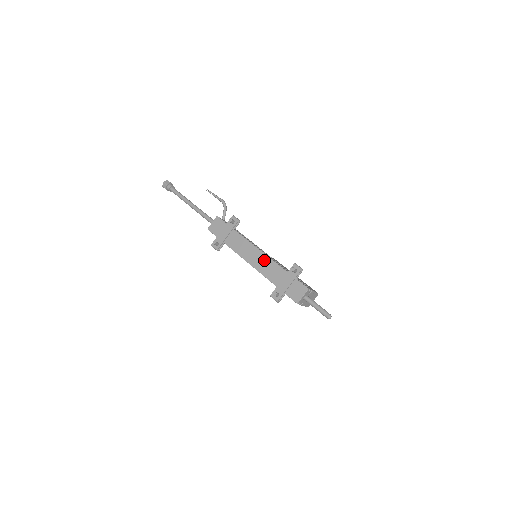
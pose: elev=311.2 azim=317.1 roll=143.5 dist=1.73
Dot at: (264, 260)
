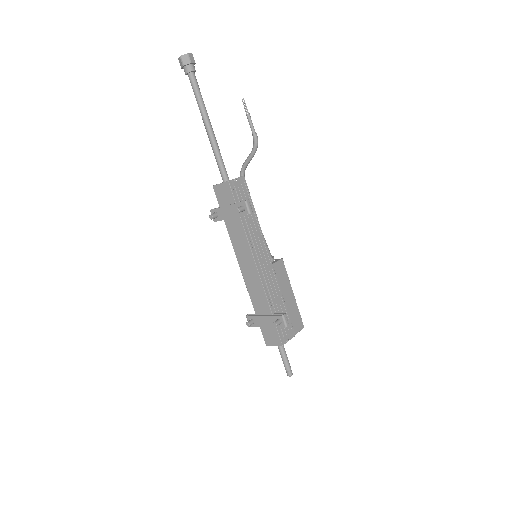
Dot at: (256, 281)
